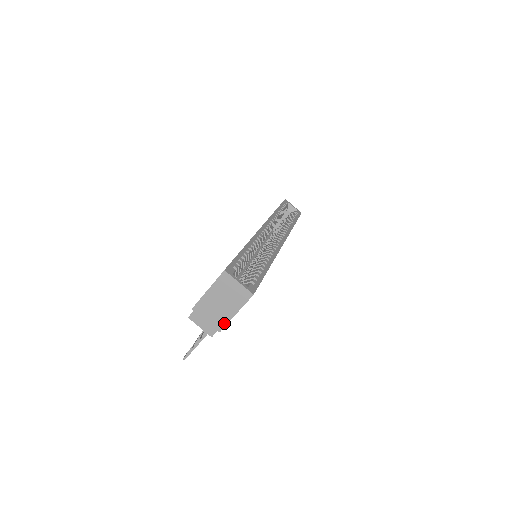
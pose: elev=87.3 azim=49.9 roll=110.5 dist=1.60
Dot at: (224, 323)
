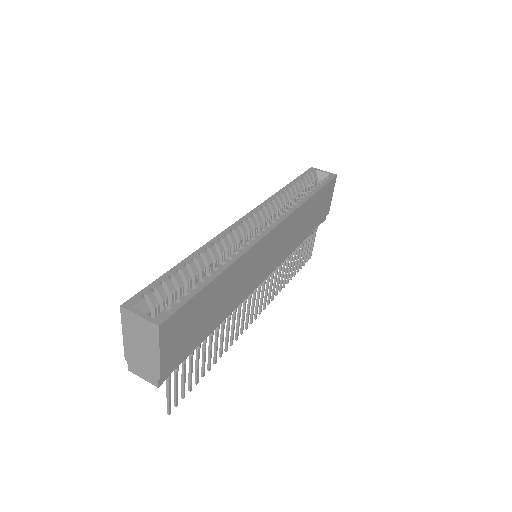
Dot at: (157, 368)
